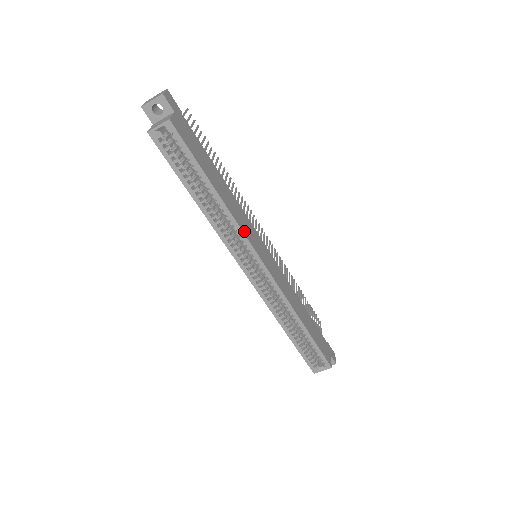
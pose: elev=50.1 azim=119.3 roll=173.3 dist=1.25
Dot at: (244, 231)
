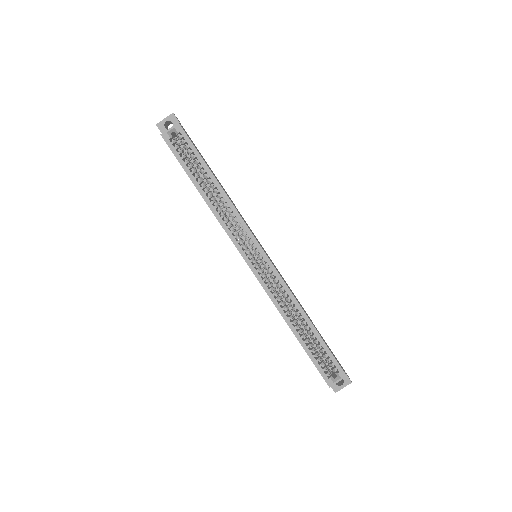
Dot at: (243, 220)
